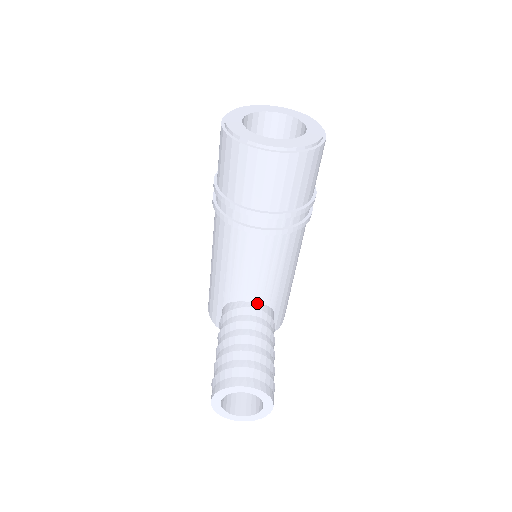
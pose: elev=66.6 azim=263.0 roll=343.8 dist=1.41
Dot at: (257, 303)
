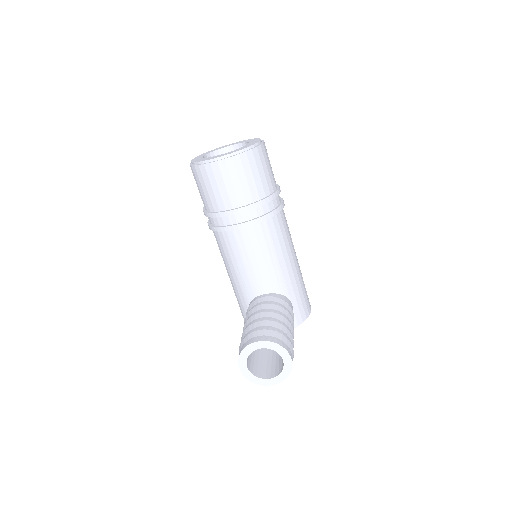
Dot at: (270, 293)
